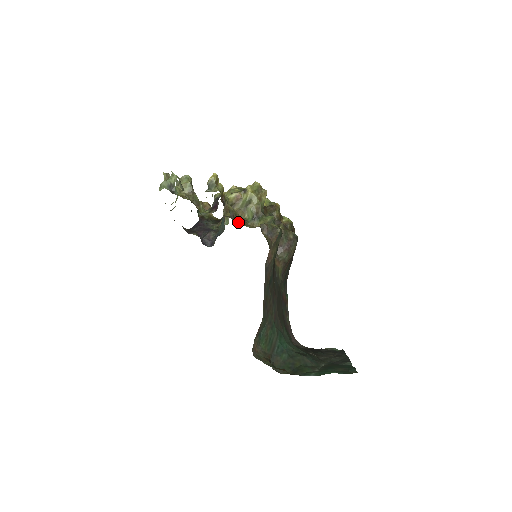
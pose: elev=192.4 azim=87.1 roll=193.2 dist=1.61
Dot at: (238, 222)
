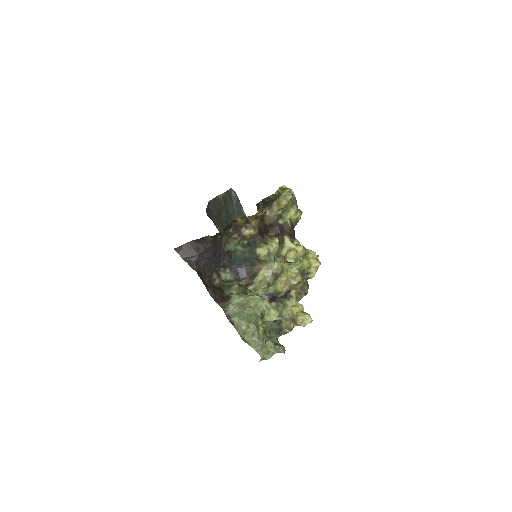
Dot at: occluded
